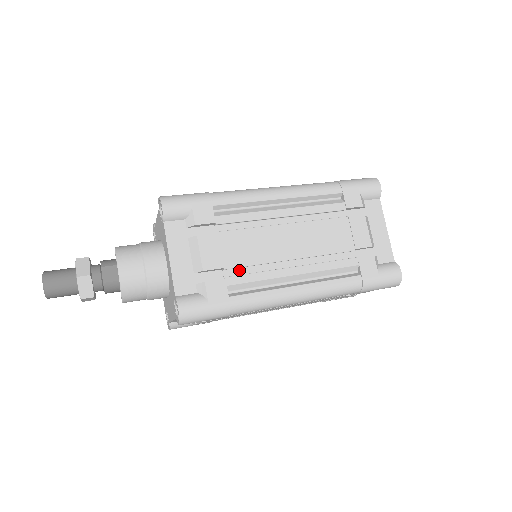
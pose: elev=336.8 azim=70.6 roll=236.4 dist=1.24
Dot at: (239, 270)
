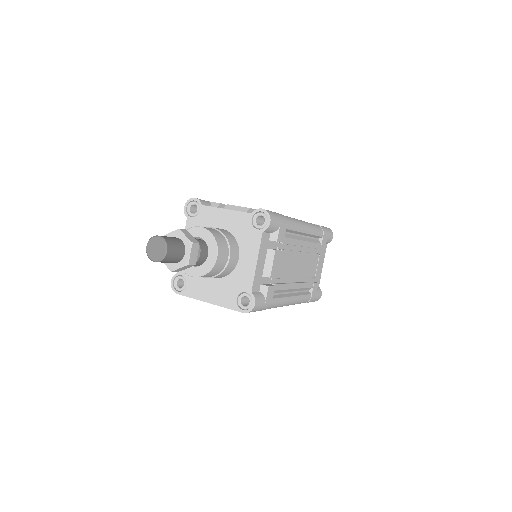
Dot at: occluded
